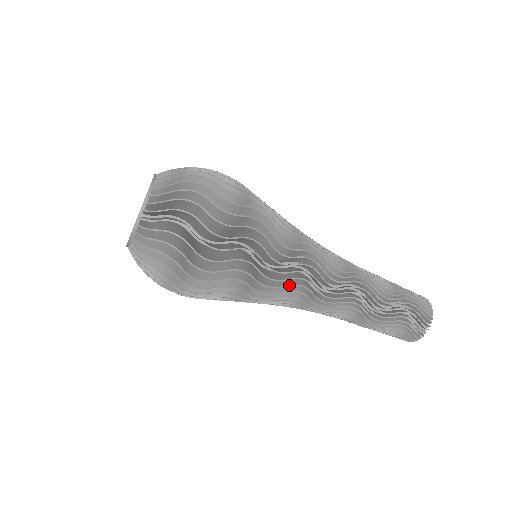
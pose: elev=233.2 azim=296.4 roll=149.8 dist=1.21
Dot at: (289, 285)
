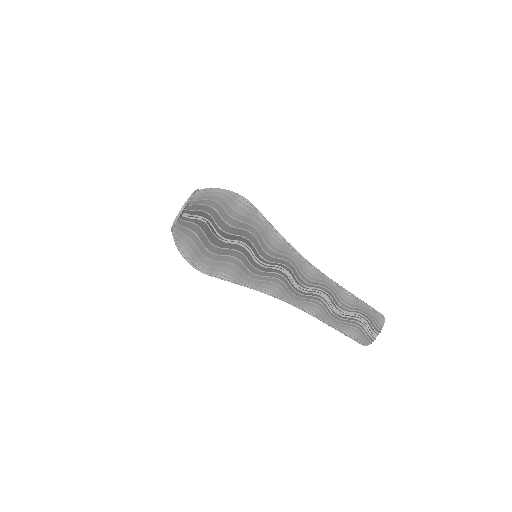
Dot at: (287, 248)
